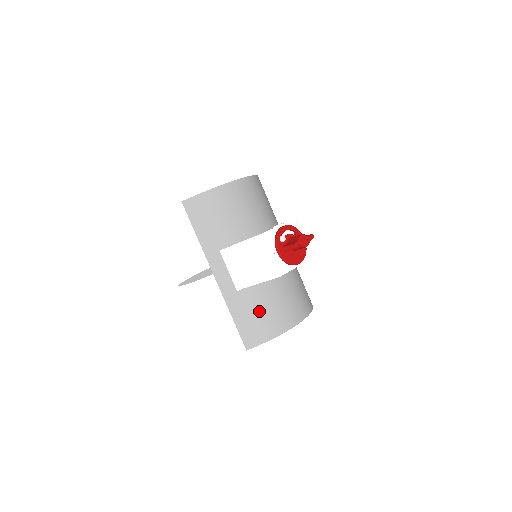
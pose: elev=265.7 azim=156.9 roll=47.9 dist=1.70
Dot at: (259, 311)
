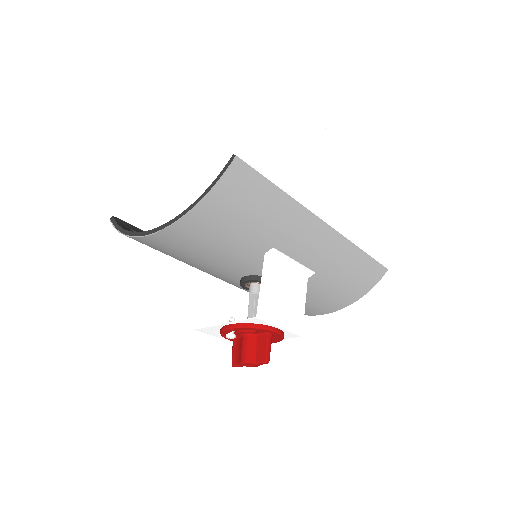
Dot at: occluded
